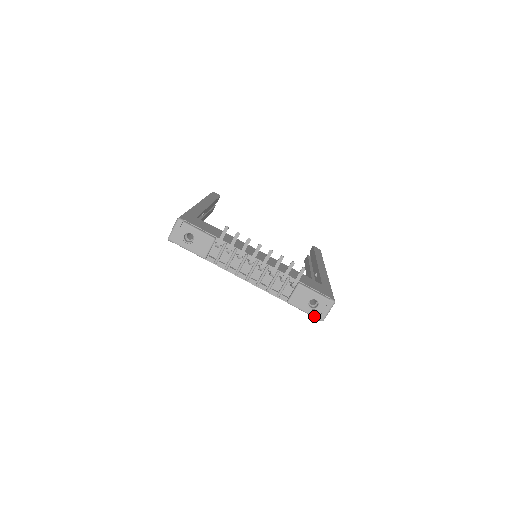
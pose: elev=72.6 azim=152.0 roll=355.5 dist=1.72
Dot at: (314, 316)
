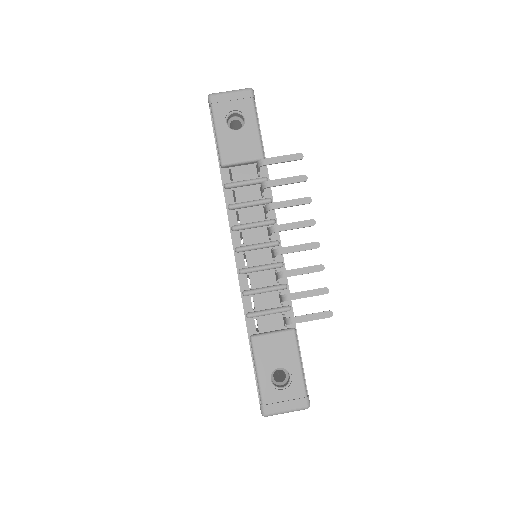
Dot at: (262, 395)
